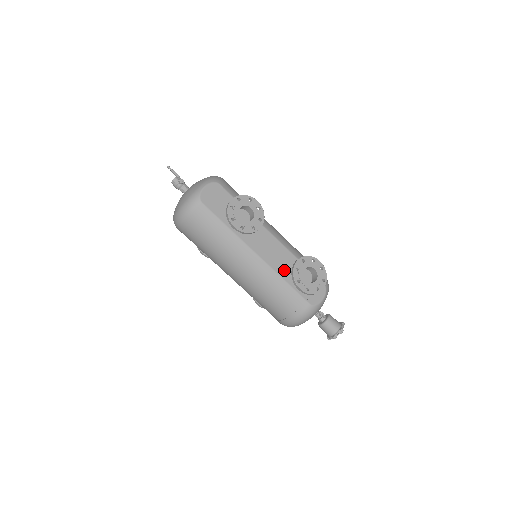
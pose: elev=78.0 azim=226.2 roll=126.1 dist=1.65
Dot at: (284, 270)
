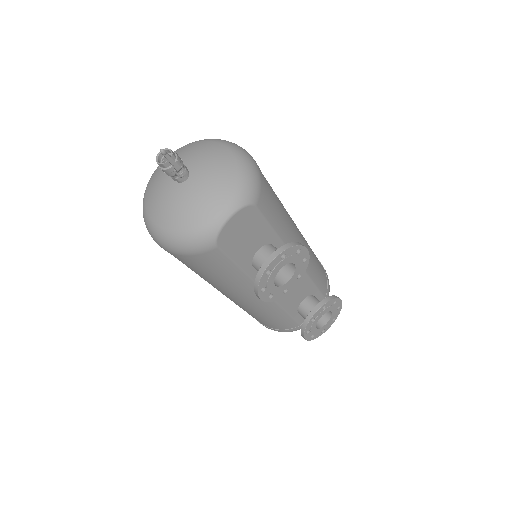
Dot at: (292, 302)
